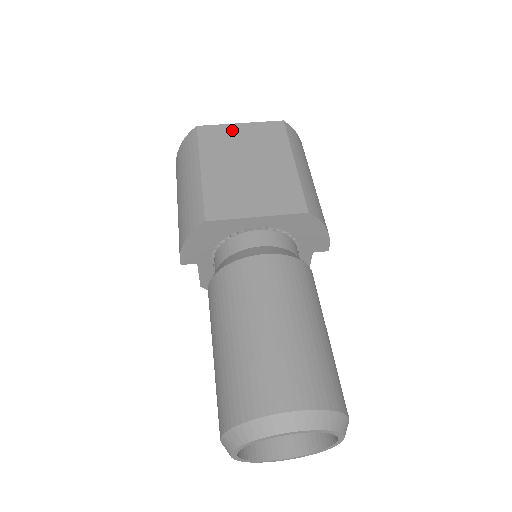
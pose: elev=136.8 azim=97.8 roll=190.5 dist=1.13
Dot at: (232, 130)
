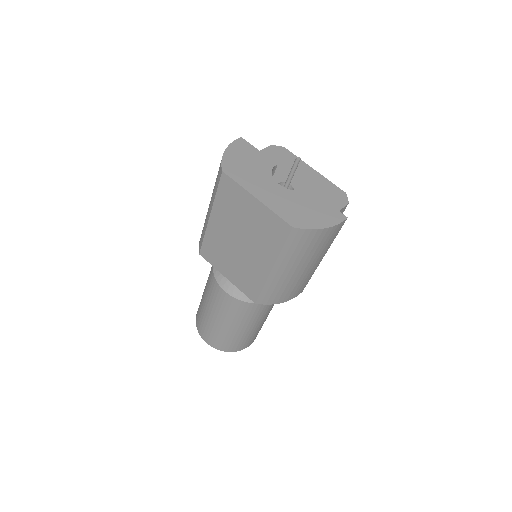
Dot at: (246, 200)
